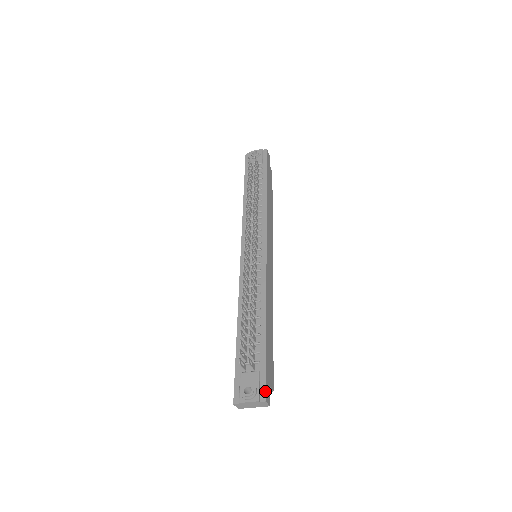
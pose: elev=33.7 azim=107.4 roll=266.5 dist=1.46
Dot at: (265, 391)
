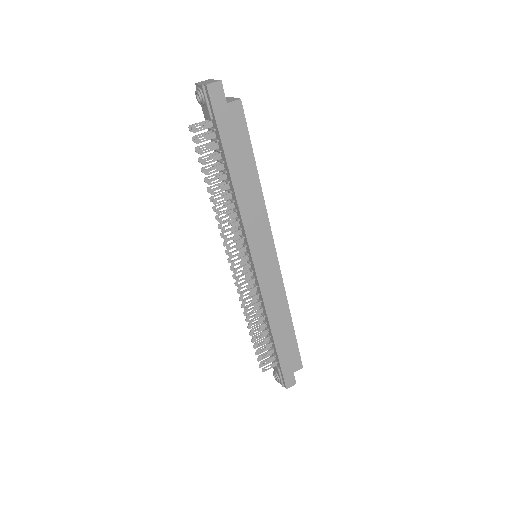
Dot at: (284, 383)
